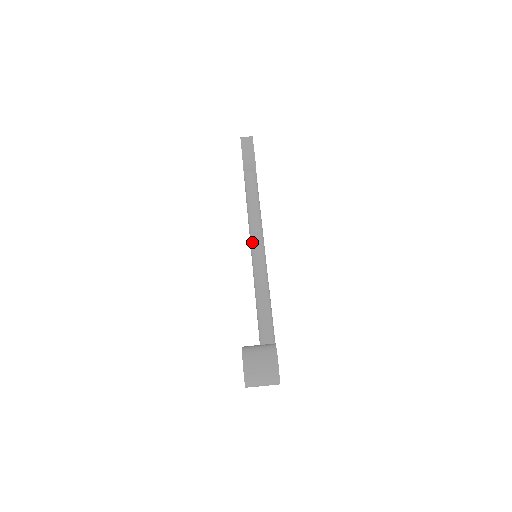
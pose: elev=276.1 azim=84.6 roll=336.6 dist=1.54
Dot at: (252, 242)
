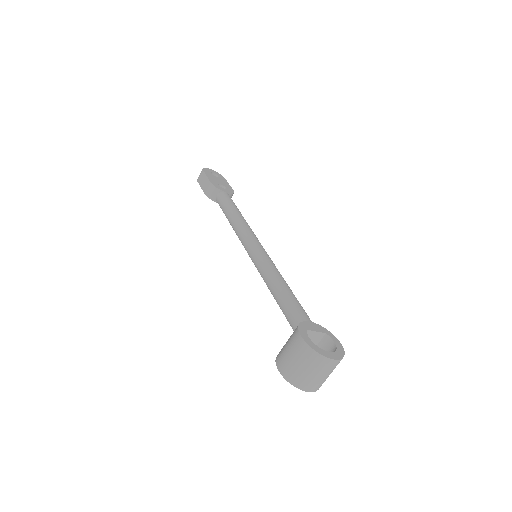
Dot at: occluded
